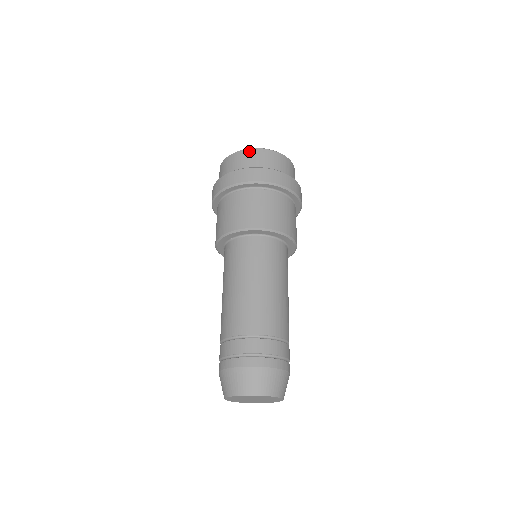
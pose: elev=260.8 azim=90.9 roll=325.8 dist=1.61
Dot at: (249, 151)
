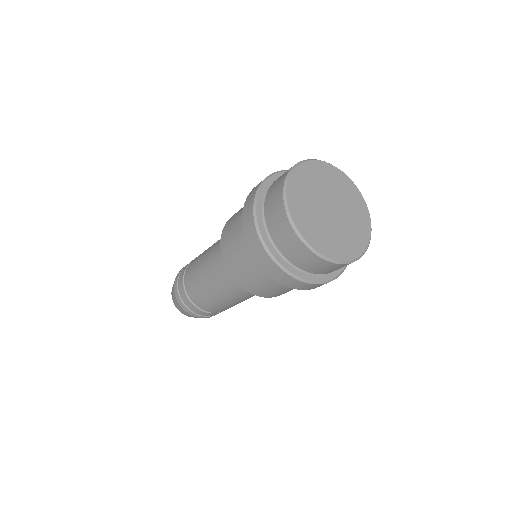
Dot at: (310, 254)
